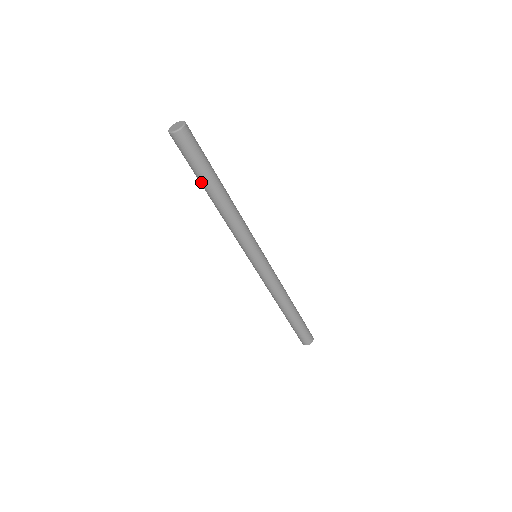
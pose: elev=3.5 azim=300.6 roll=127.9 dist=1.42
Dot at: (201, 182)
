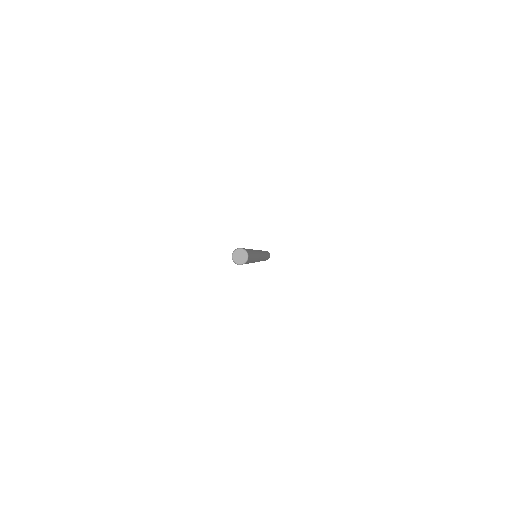
Dot at: occluded
